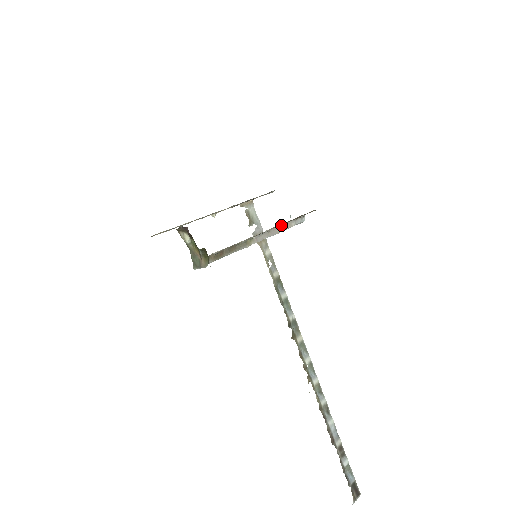
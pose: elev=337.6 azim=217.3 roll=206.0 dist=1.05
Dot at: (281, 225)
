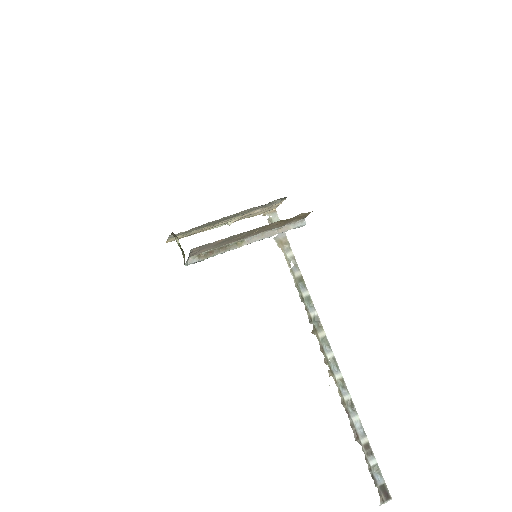
Dot at: (276, 228)
